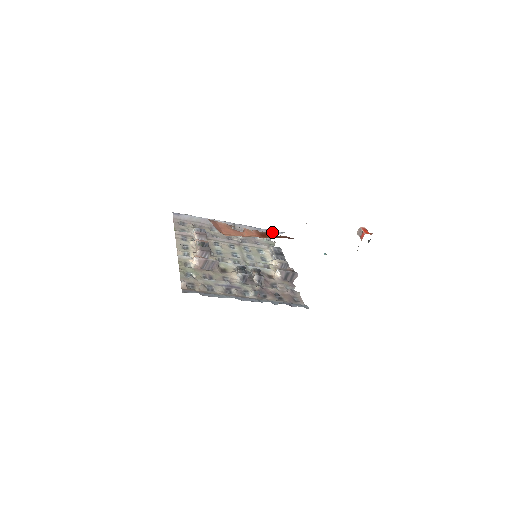
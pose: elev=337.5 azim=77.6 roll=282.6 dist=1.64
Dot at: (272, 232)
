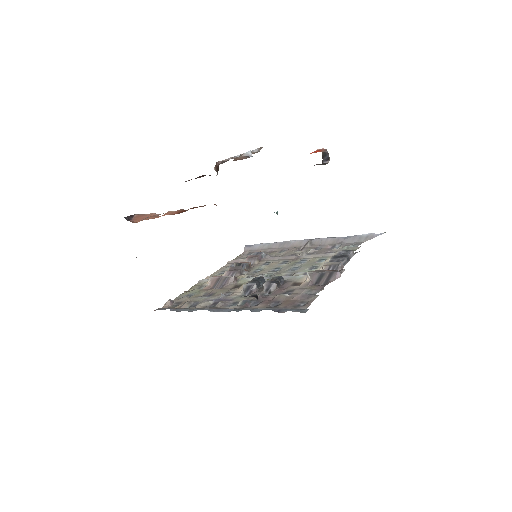
Dot at: (364, 236)
